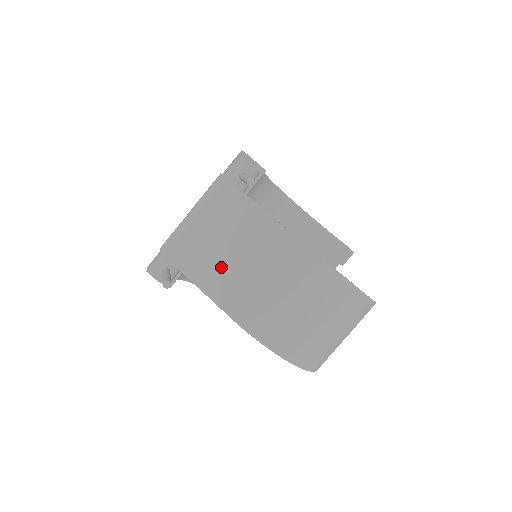
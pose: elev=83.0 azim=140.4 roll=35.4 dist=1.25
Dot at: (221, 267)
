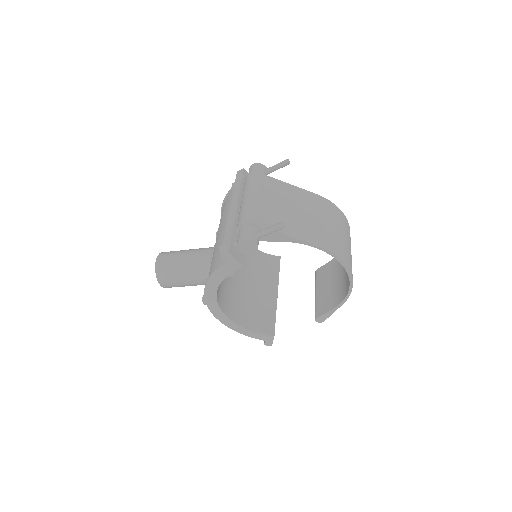
Dot at: (292, 220)
